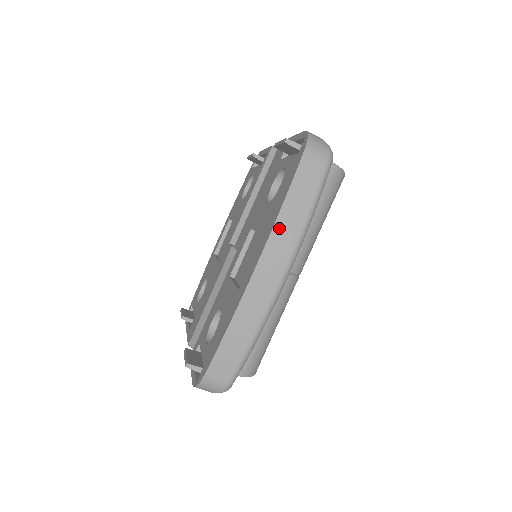
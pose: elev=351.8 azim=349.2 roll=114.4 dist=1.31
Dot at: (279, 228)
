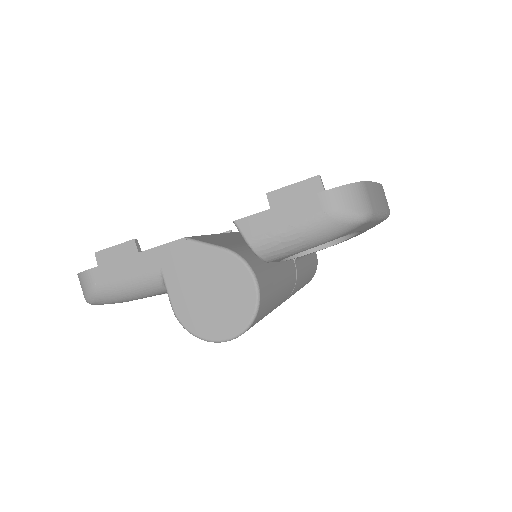
Dot at: occluded
